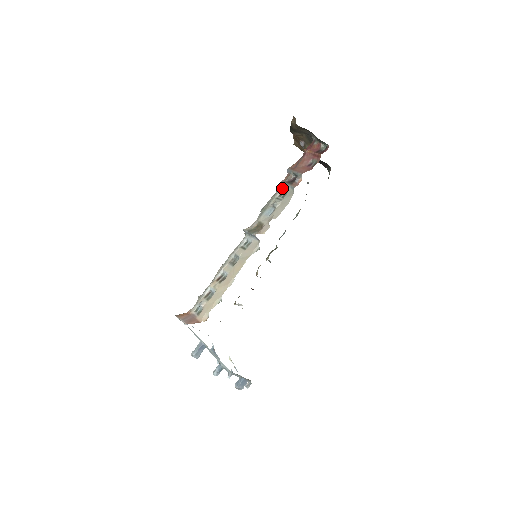
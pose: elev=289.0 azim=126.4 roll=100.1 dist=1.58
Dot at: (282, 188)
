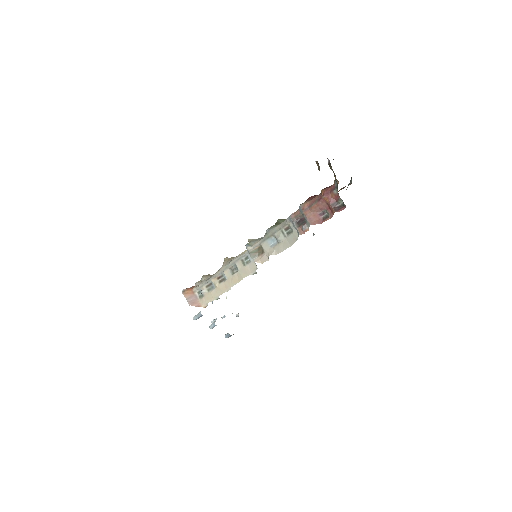
Dot at: (289, 224)
